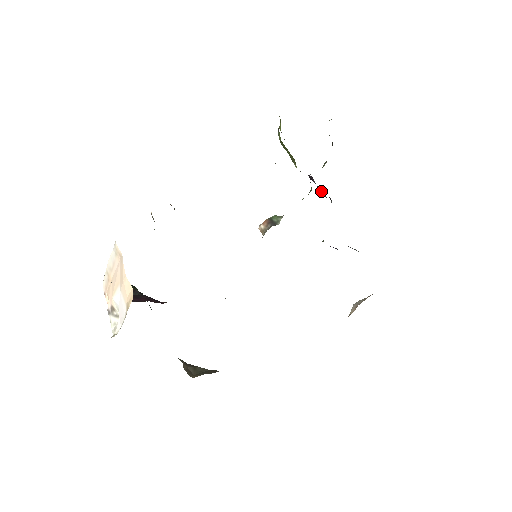
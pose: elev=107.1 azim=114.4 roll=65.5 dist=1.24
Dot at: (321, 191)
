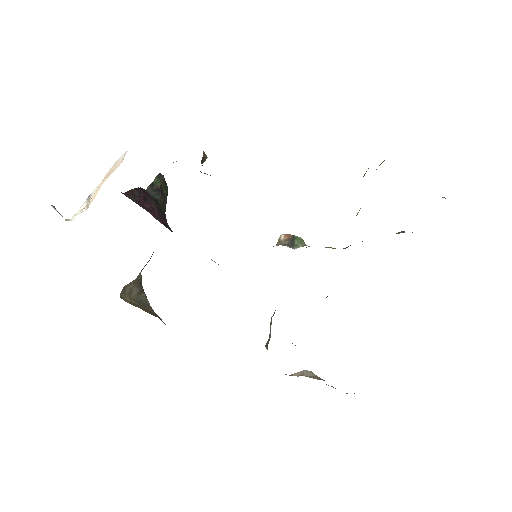
Dot at: occluded
